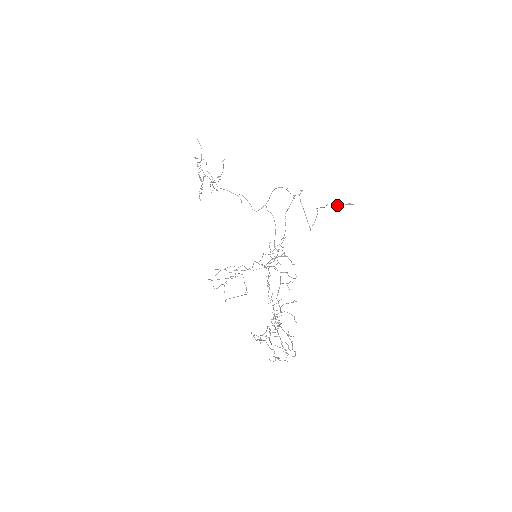
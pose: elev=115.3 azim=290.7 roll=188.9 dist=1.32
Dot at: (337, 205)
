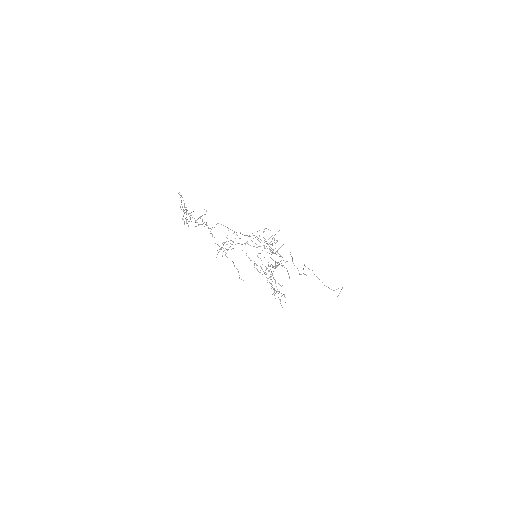
Dot at: occluded
